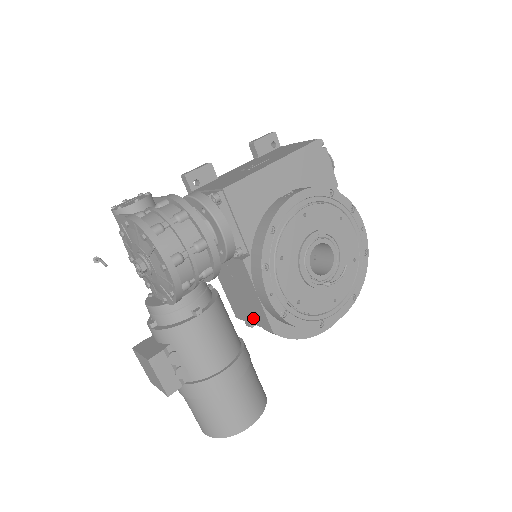
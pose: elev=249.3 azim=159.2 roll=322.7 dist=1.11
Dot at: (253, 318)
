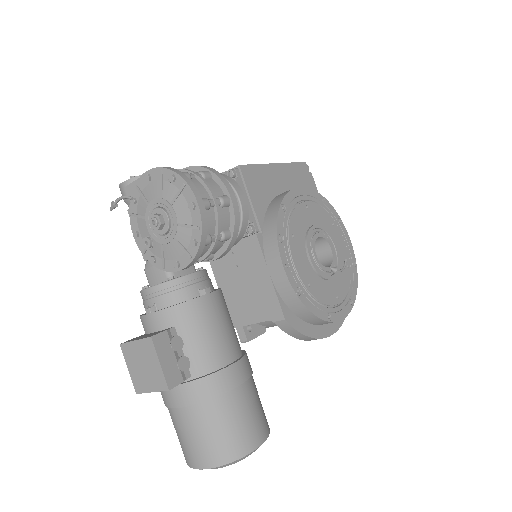
Dot at: (258, 313)
